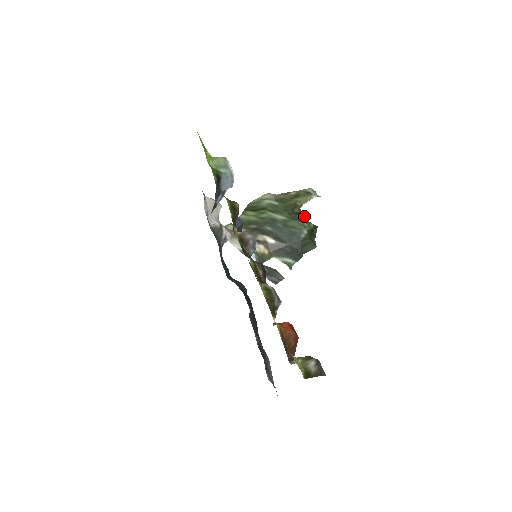
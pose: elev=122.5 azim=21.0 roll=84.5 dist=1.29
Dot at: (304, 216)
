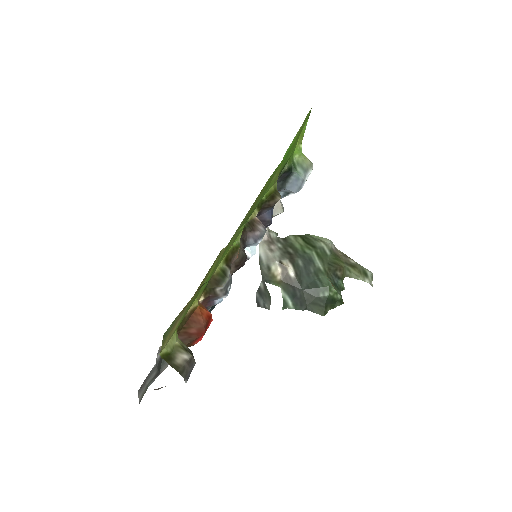
Dot at: (341, 285)
